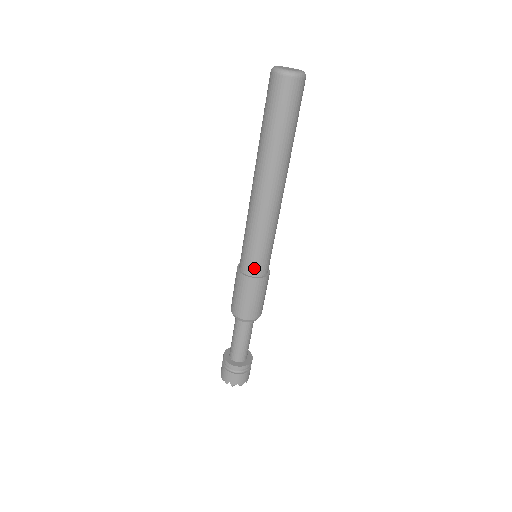
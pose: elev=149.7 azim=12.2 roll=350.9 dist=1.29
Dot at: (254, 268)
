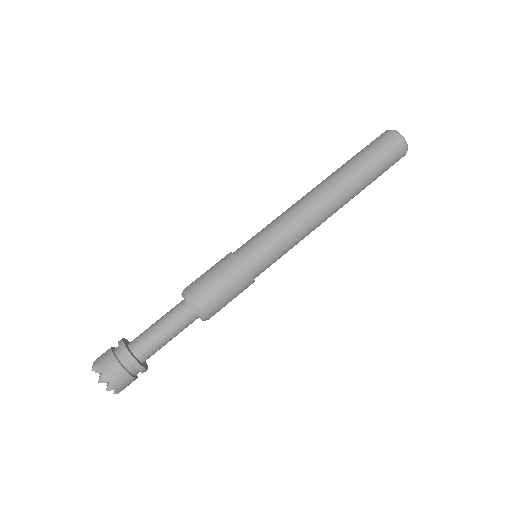
Dot at: (253, 258)
